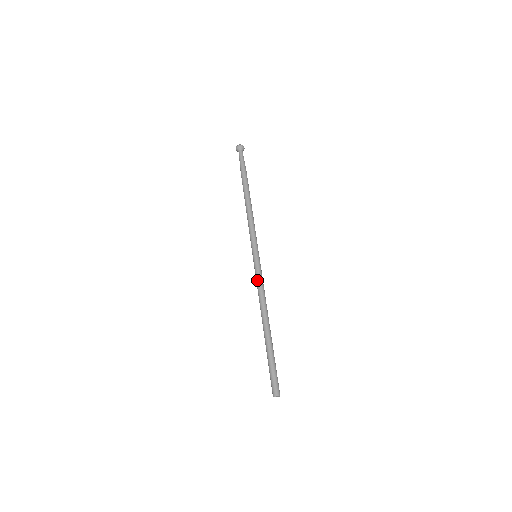
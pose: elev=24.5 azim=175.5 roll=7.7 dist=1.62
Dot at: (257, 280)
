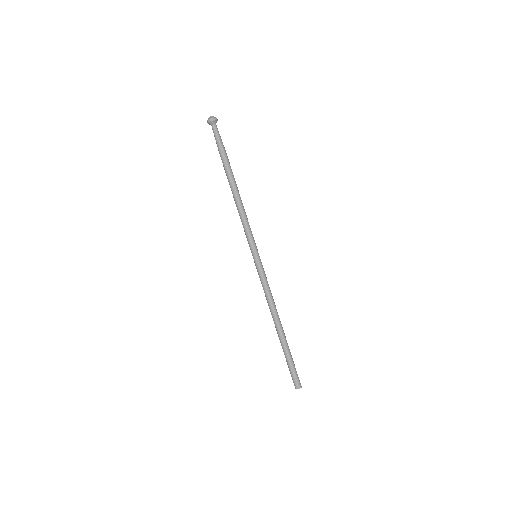
Dot at: (266, 282)
